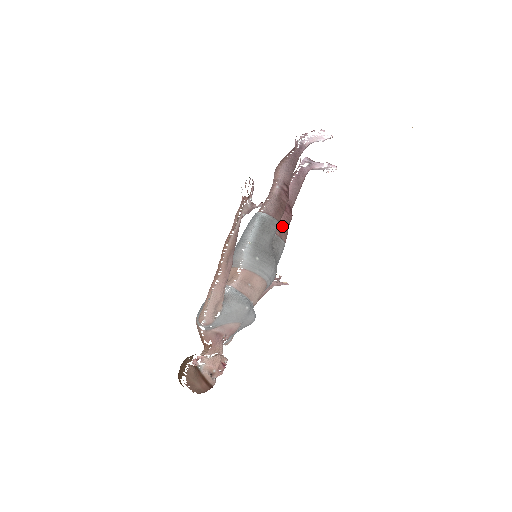
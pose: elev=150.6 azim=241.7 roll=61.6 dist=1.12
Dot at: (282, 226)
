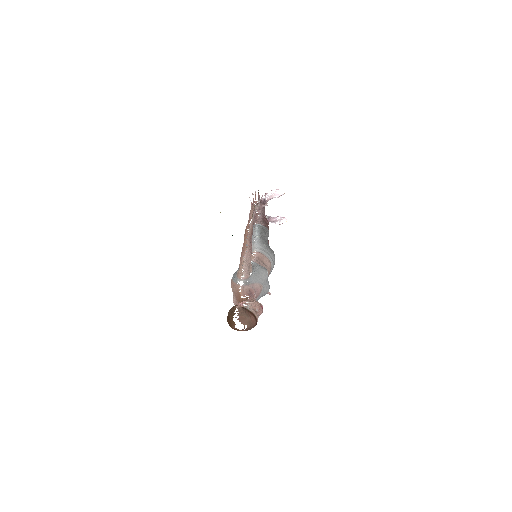
Dot at: occluded
